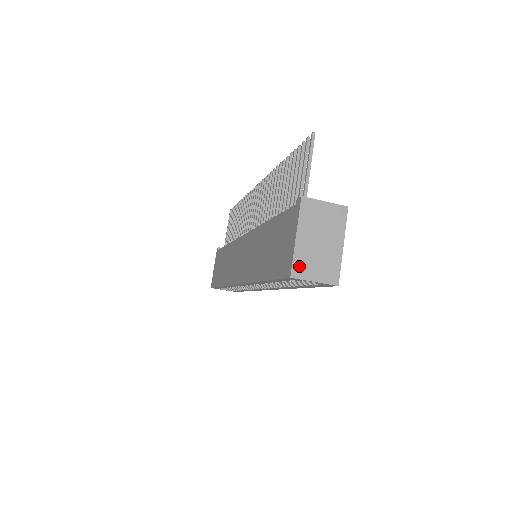
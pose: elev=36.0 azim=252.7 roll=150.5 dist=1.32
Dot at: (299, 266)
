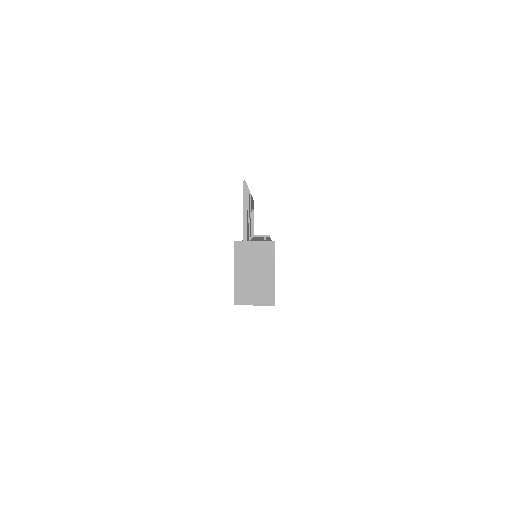
Dot at: (240, 295)
